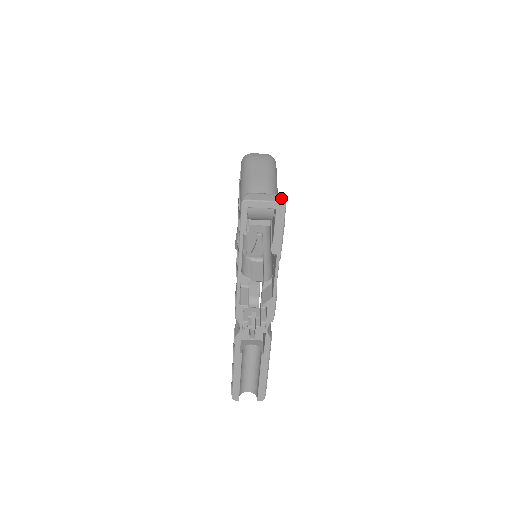
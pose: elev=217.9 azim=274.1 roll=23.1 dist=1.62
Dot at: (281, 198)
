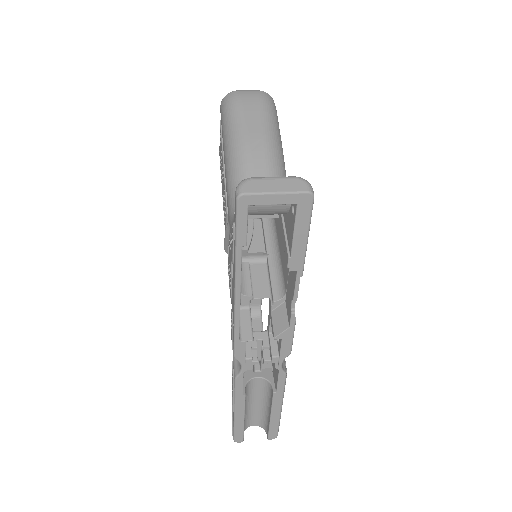
Dot at: (305, 185)
